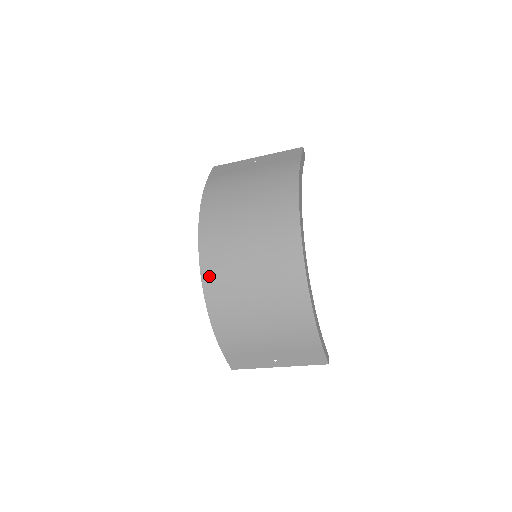
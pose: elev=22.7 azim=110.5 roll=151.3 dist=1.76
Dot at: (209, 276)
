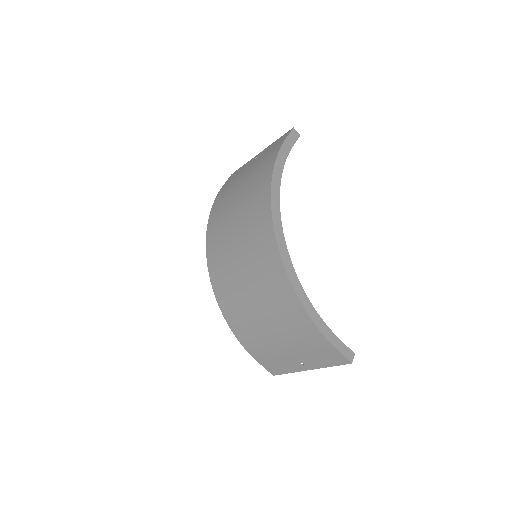
Dot at: (217, 285)
